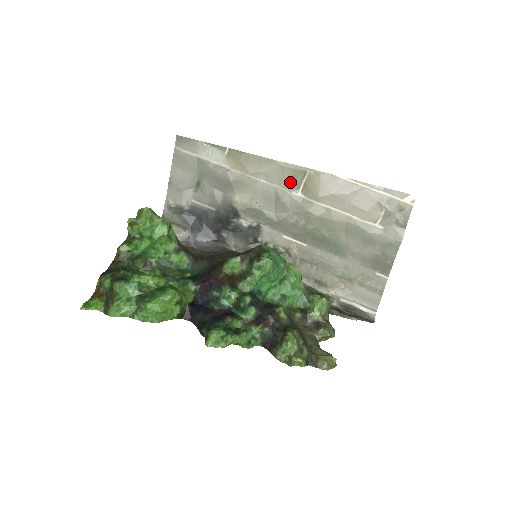
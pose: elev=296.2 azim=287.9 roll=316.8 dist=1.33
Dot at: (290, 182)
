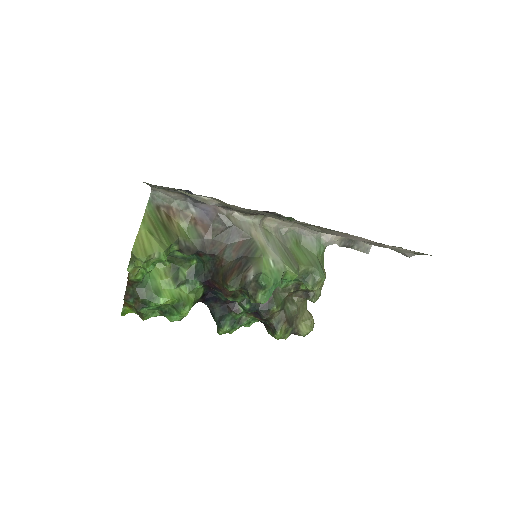
Dot at: occluded
